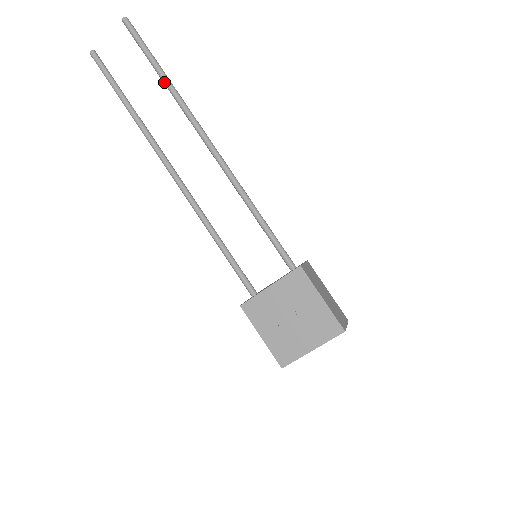
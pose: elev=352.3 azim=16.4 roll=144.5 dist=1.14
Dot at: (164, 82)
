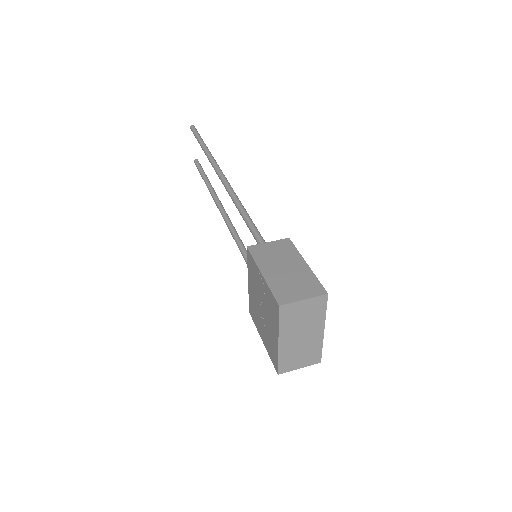
Dot at: occluded
